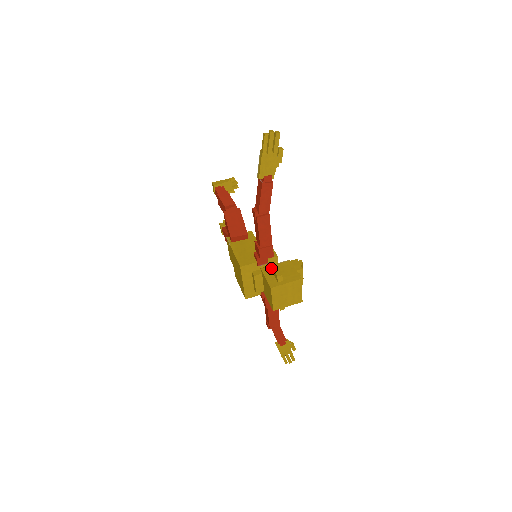
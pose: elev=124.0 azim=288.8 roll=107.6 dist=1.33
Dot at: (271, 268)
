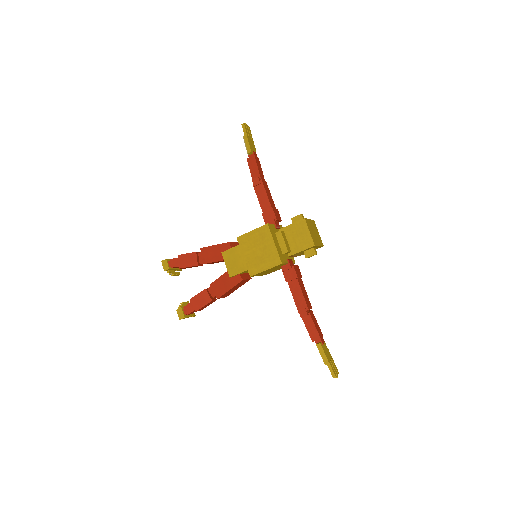
Dot at: occluded
